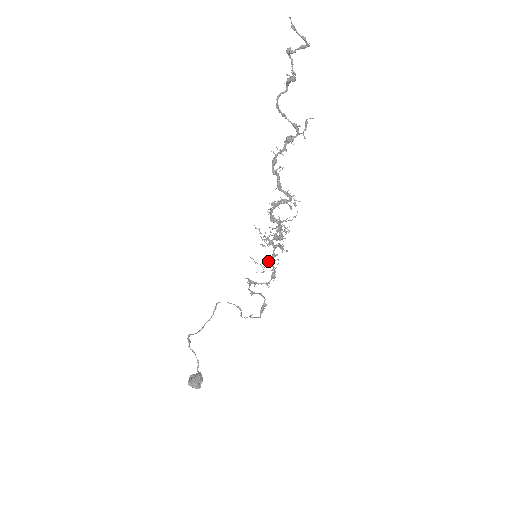
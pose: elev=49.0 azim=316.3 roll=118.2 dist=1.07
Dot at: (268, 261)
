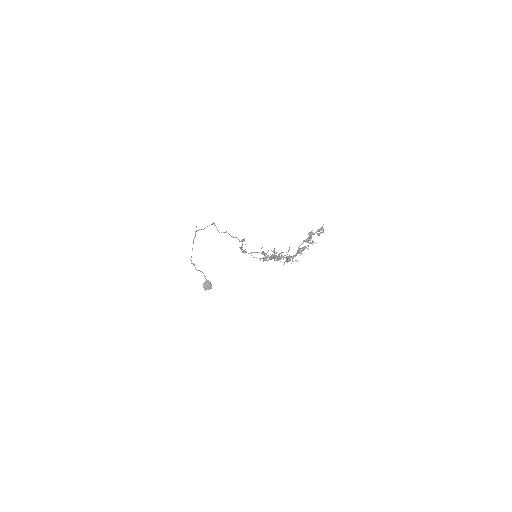
Dot at: occluded
